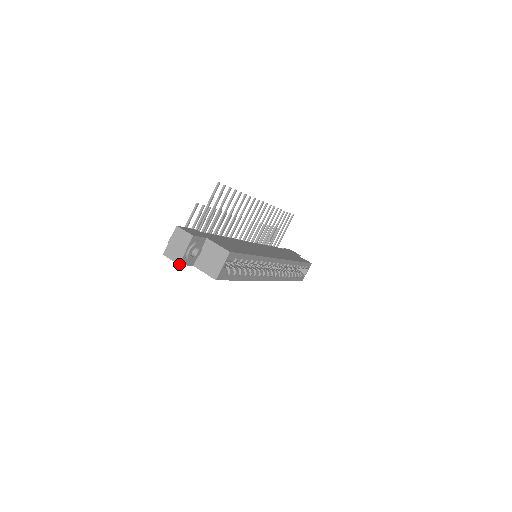
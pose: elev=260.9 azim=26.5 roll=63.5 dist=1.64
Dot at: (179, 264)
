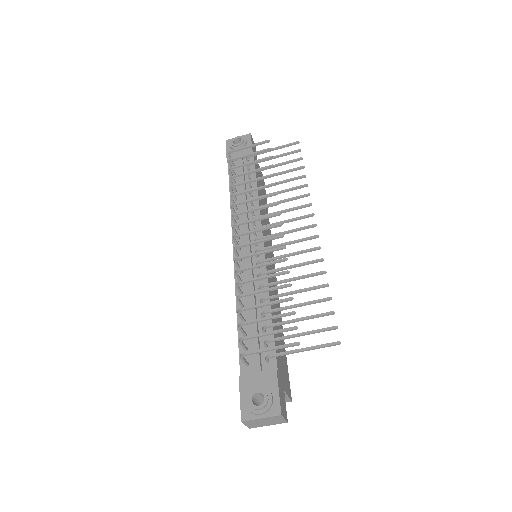
Dot at: (250, 428)
